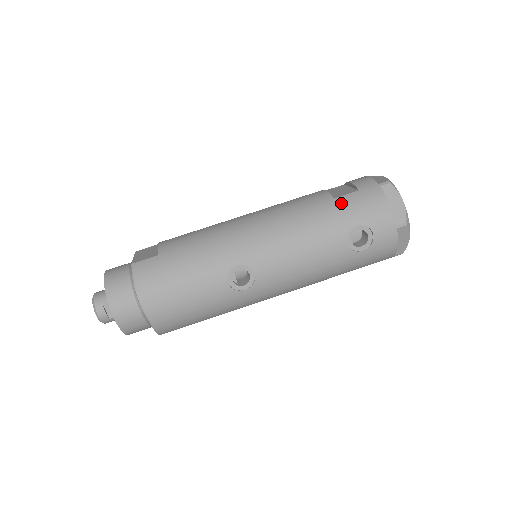
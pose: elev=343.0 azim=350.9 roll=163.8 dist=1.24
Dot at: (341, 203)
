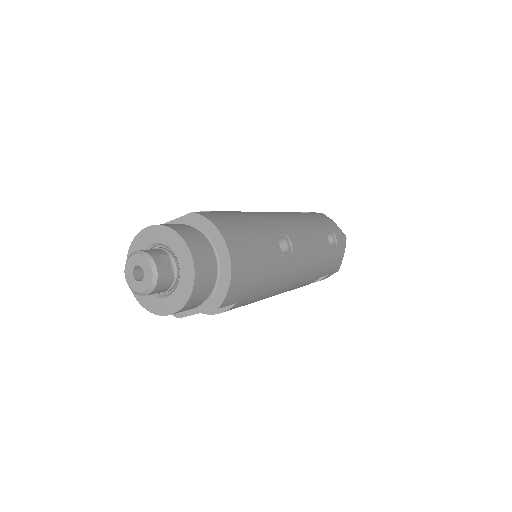
Dot at: (310, 214)
